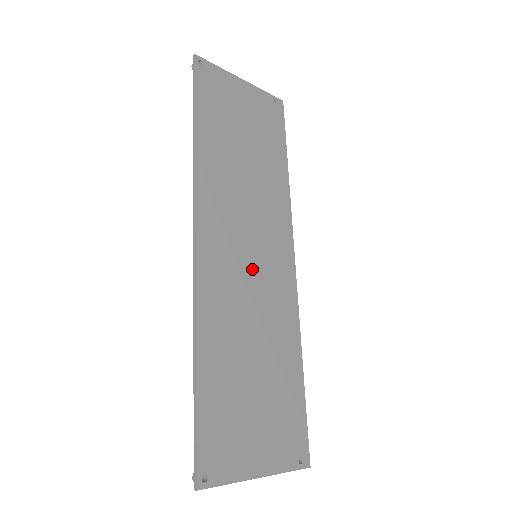
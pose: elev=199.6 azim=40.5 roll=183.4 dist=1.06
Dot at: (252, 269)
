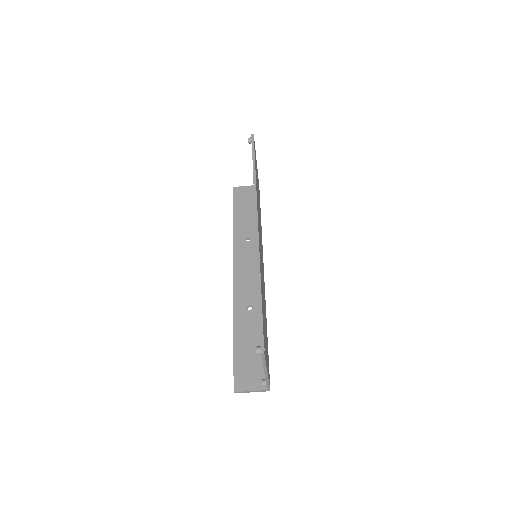
Dot at: occluded
